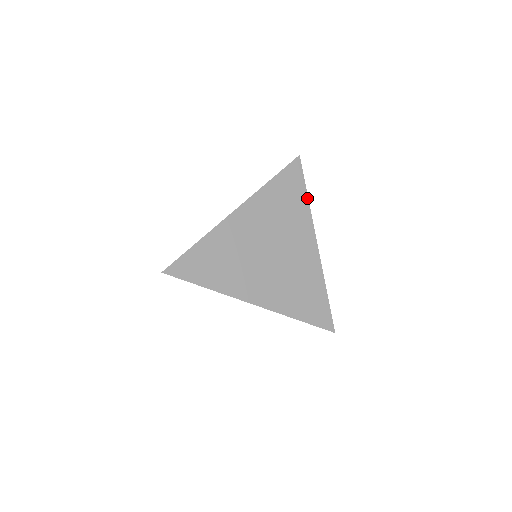
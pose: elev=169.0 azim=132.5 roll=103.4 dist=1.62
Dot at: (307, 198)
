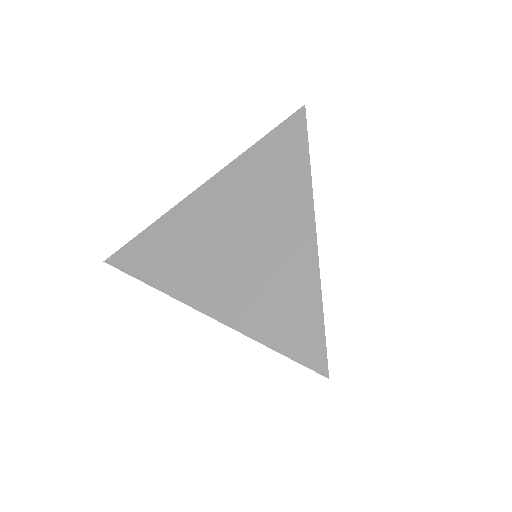
Dot at: occluded
